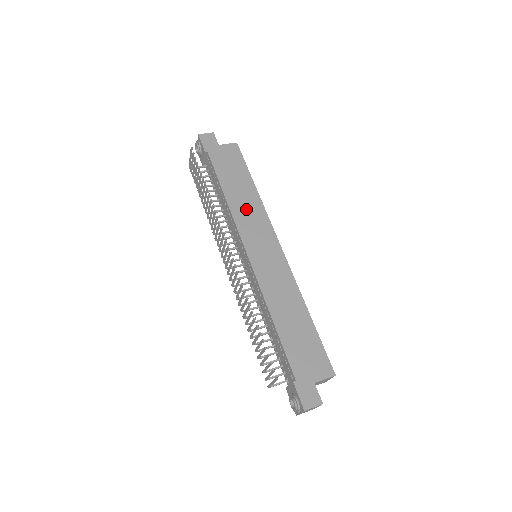
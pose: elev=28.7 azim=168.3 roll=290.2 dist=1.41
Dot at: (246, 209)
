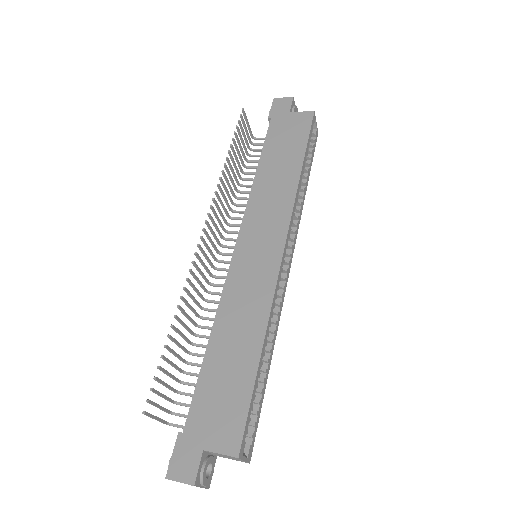
Dot at: (271, 193)
